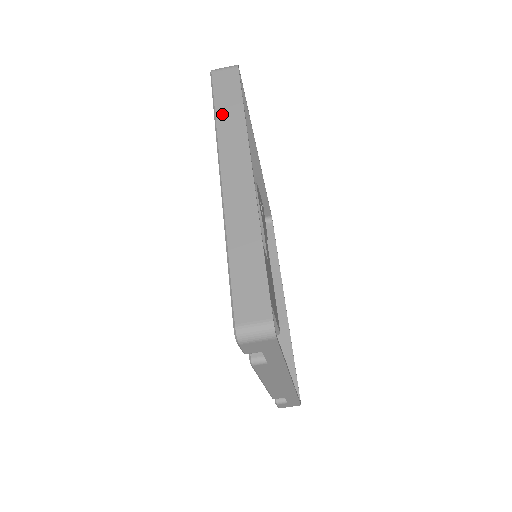
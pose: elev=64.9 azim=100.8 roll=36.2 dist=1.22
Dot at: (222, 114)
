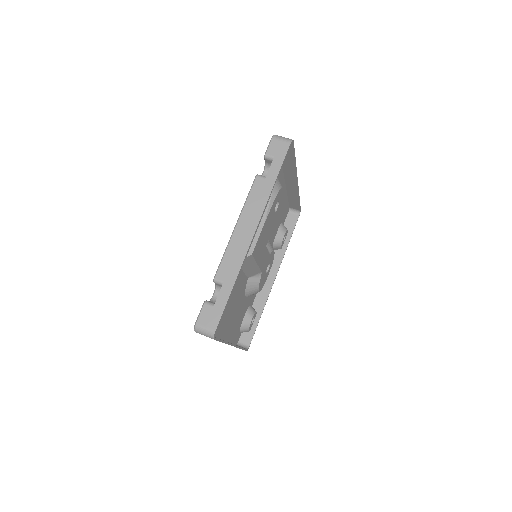
Dot at: occluded
